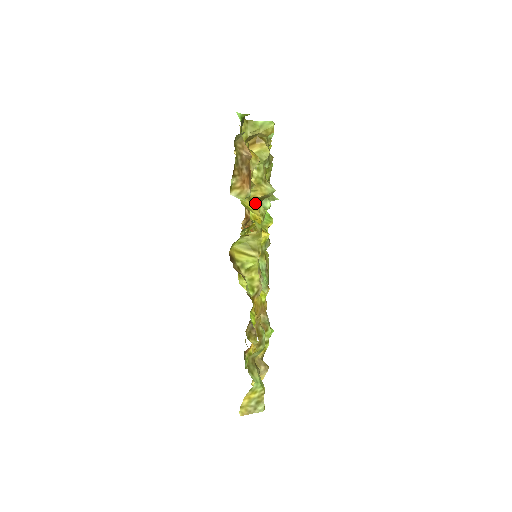
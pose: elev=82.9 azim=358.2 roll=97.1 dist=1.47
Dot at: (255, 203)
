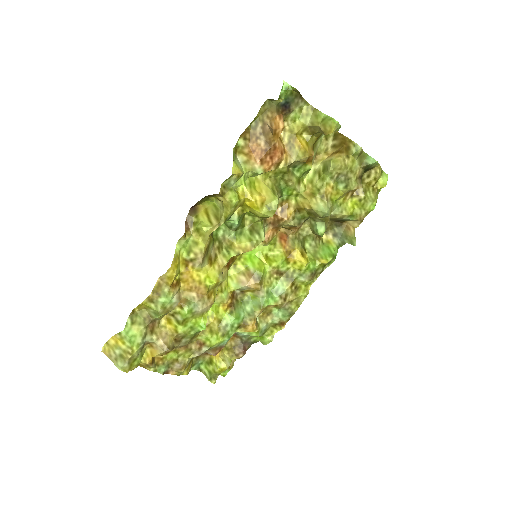
Dot at: (271, 192)
